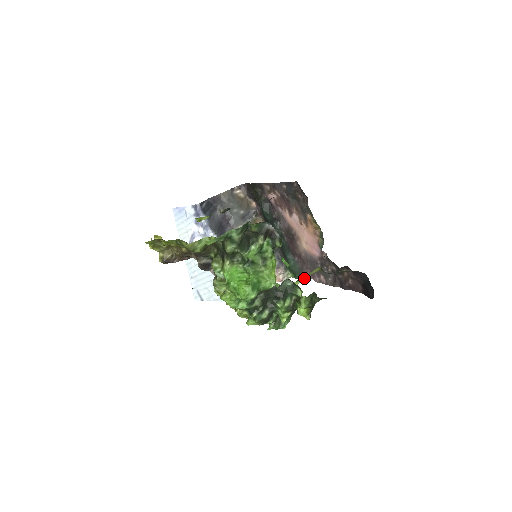
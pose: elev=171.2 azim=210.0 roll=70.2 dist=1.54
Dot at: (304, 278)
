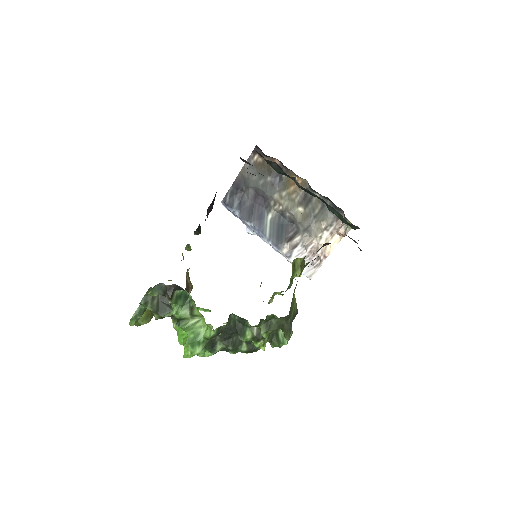
Dot at: (298, 270)
